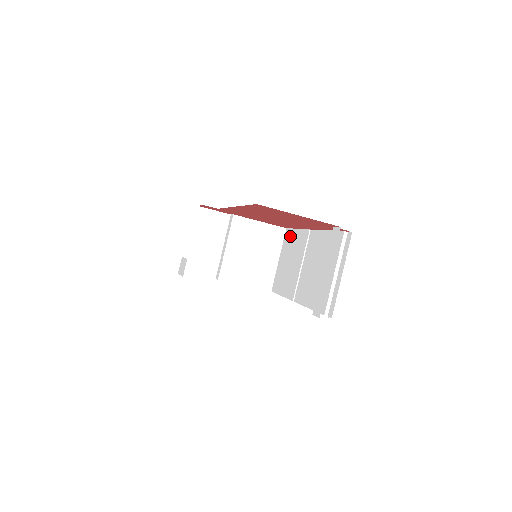
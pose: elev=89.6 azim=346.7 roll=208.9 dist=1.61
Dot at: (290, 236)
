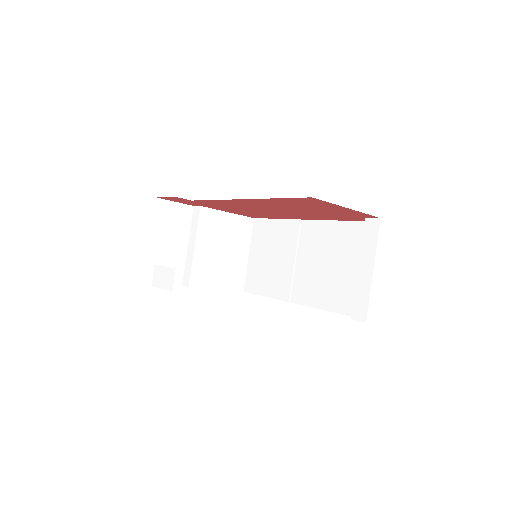
Dot at: (264, 227)
